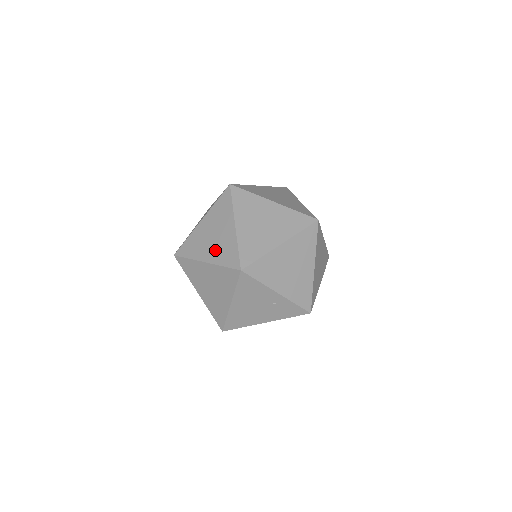
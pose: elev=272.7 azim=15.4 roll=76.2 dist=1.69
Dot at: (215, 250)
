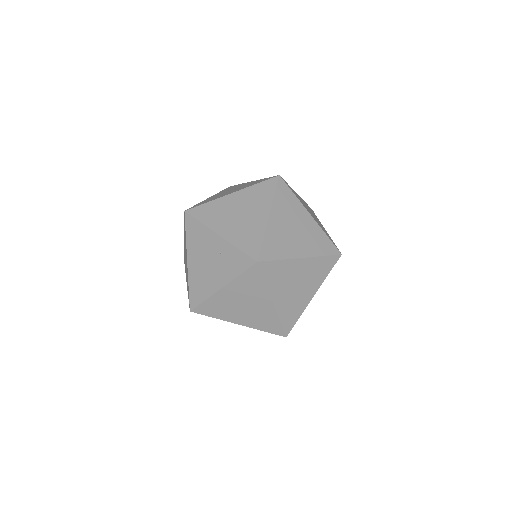
Dot at: occluded
